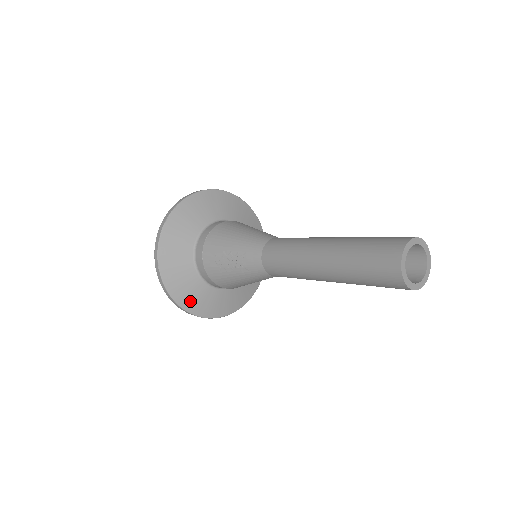
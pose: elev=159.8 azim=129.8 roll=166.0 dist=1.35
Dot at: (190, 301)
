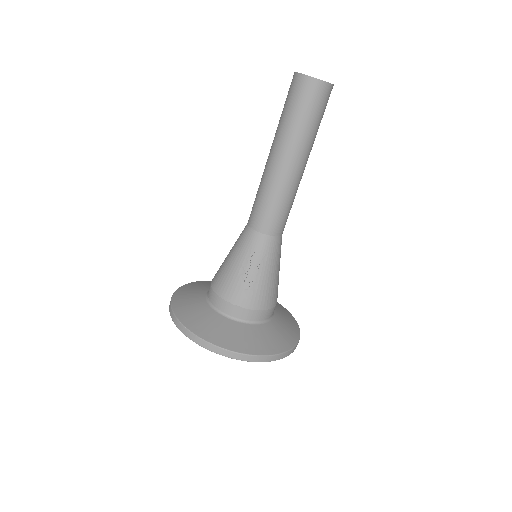
Dot at: (271, 345)
